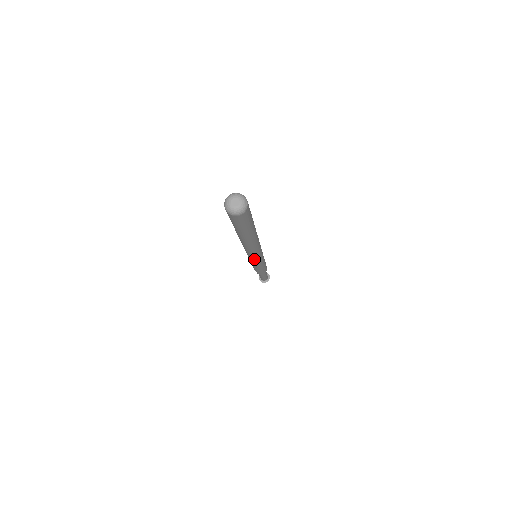
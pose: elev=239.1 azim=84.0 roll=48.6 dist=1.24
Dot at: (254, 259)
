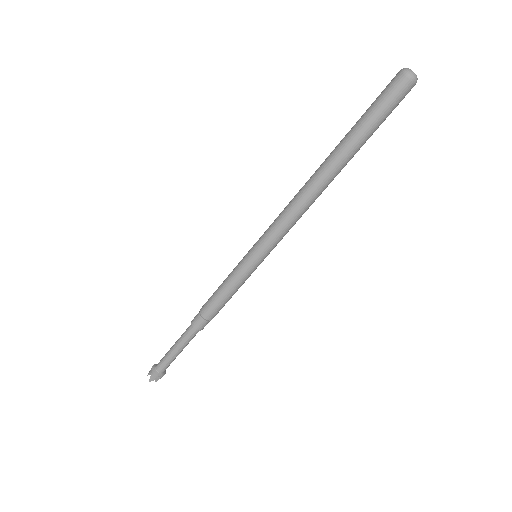
Dot at: (269, 239)
